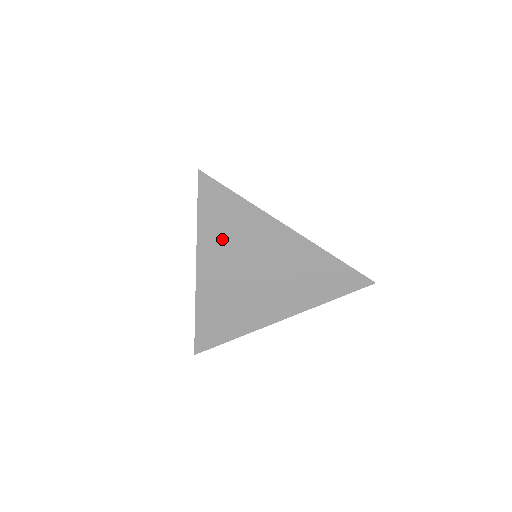
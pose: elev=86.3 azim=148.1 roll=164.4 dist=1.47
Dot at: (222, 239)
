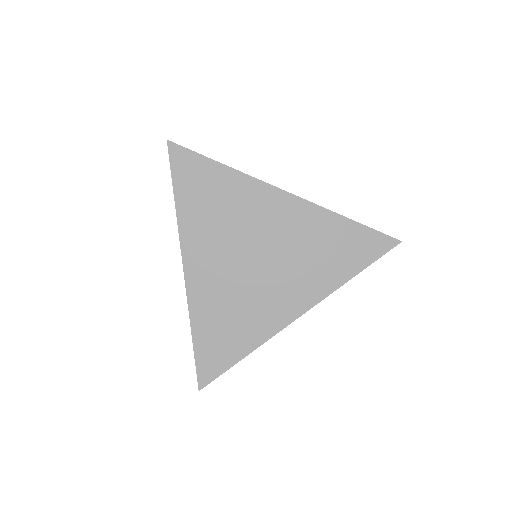
Dot at: (206, 218)
